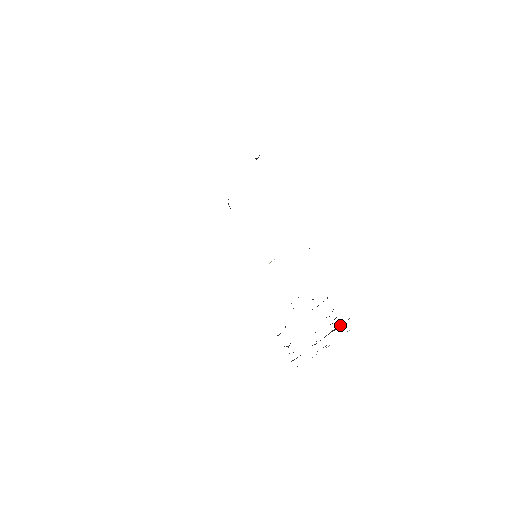
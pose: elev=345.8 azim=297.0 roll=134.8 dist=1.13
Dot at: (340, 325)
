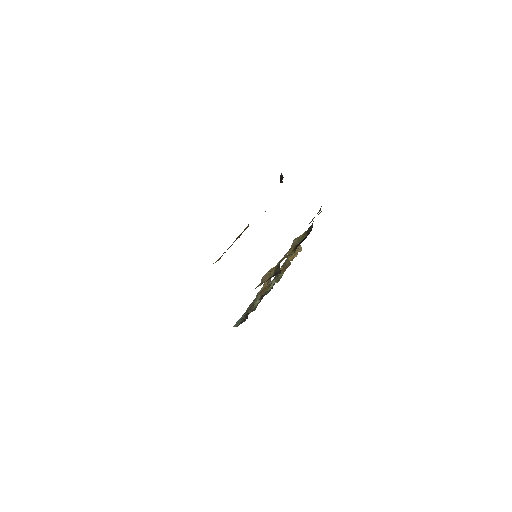
Dot at: occluded
